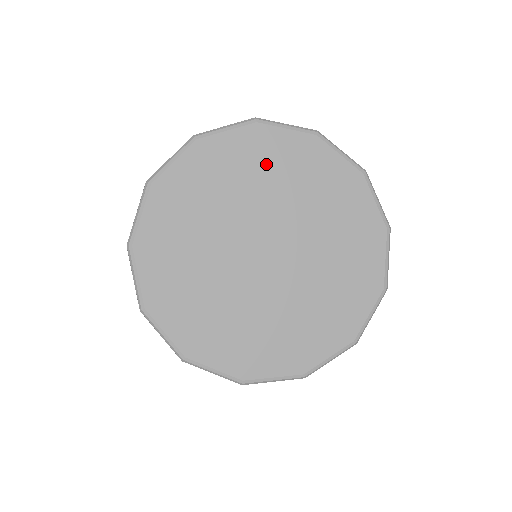
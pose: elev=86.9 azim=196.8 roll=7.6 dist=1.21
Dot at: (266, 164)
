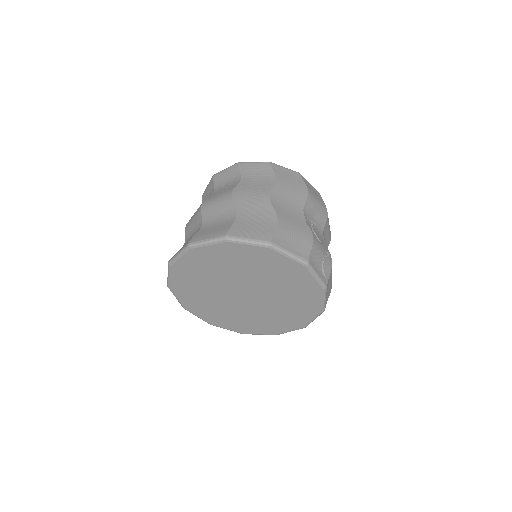
Dot at: (197, 274)
